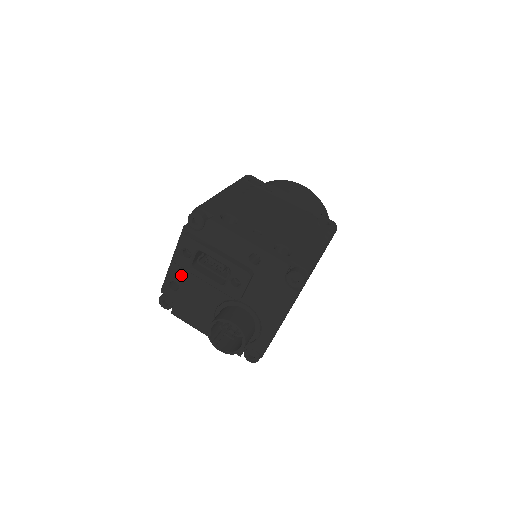
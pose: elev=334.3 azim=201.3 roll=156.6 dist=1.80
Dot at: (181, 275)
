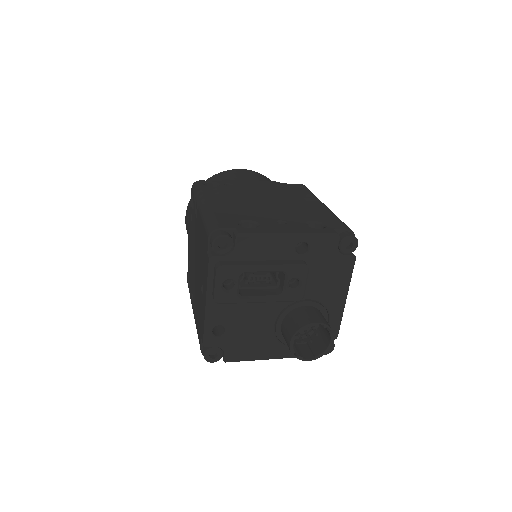
Dot at: (224, 314)
